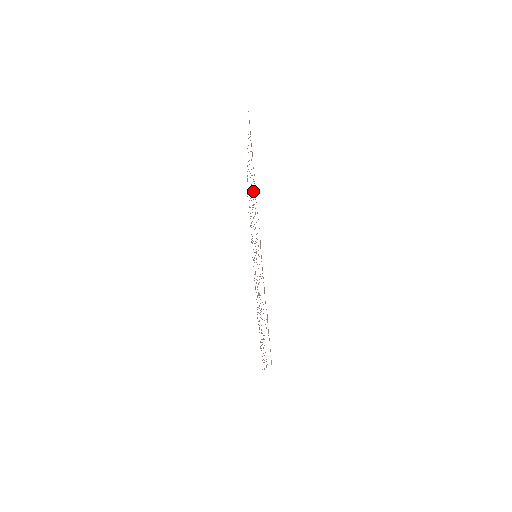
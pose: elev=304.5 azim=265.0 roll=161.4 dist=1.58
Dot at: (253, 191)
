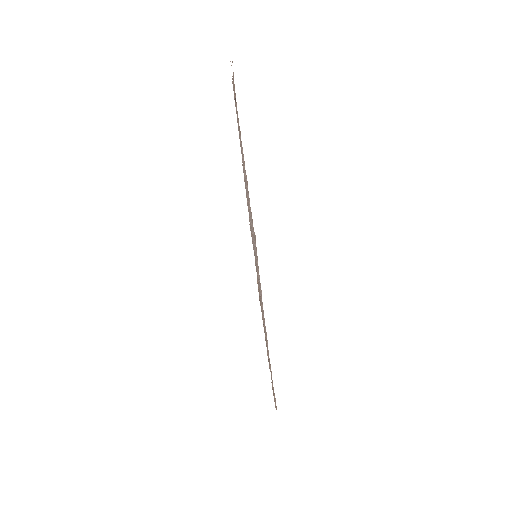
Dot at: occluded
